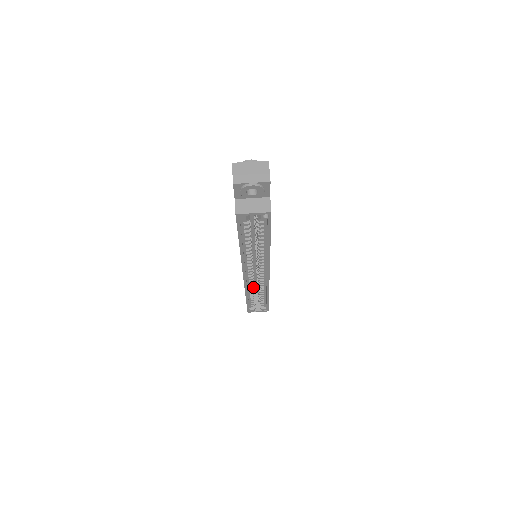
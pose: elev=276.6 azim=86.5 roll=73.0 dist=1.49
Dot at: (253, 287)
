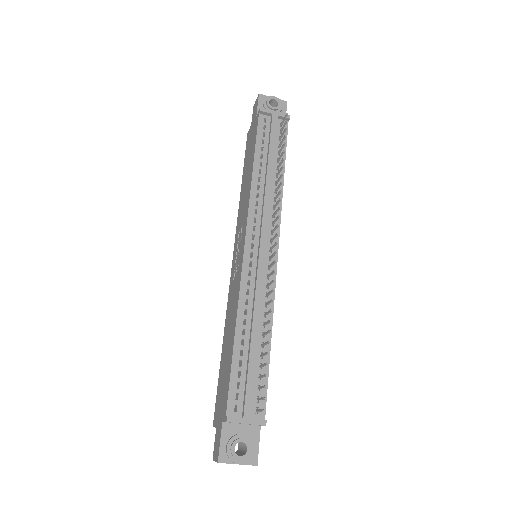
Dot at: occluded
